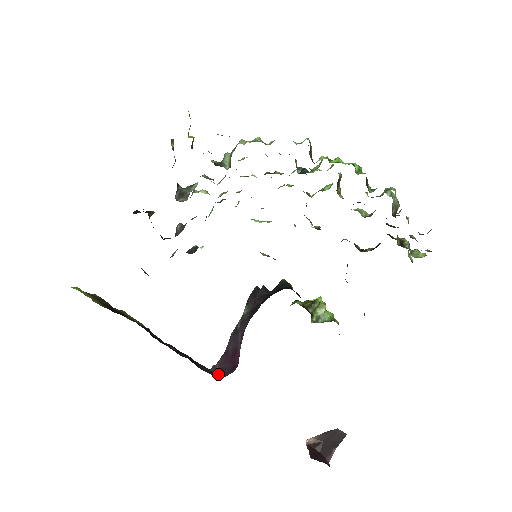
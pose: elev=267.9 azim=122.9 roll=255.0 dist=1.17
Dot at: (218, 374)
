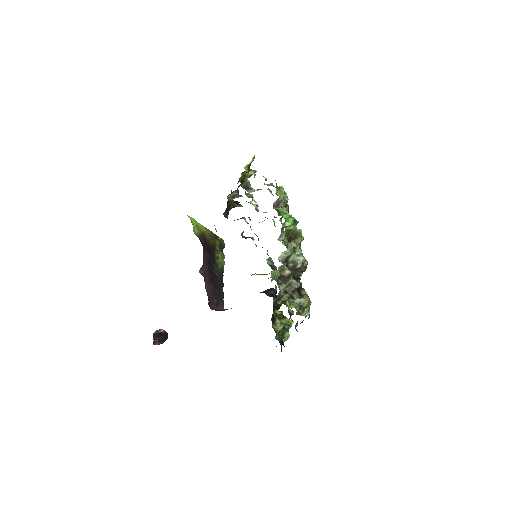
Dot at: (216, 309)
